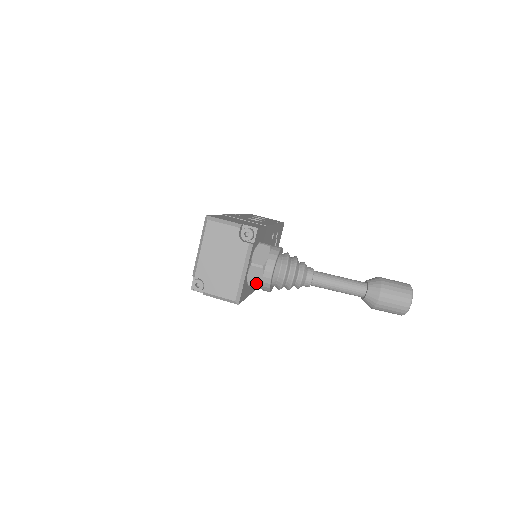
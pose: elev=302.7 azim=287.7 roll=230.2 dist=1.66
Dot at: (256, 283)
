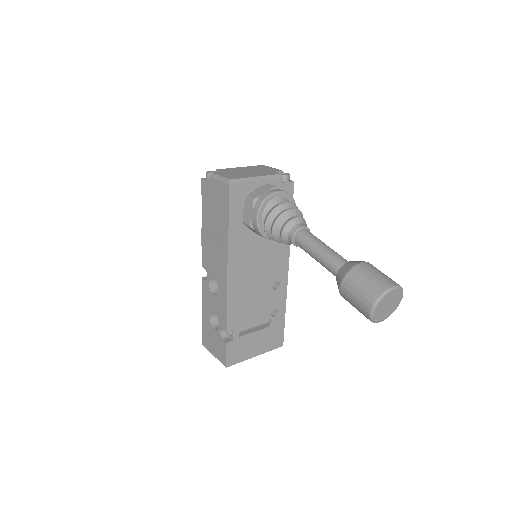
Dot at: (256, 195)
